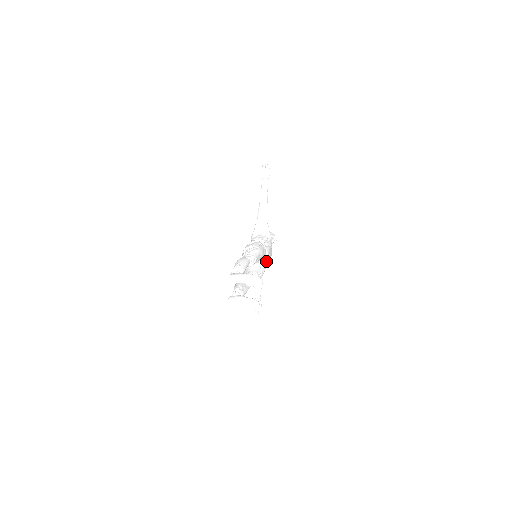
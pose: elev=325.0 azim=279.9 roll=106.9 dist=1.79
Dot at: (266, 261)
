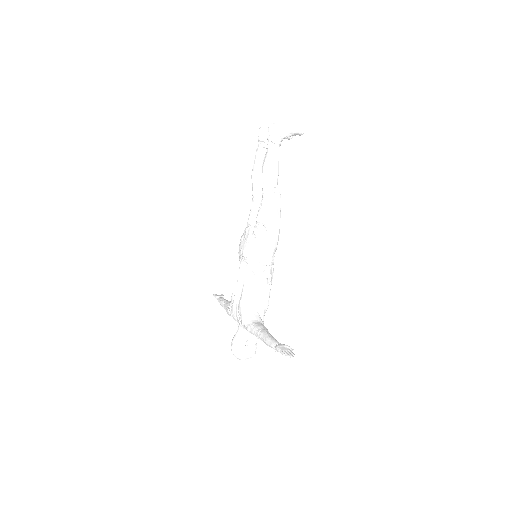
Dot at: occluded
